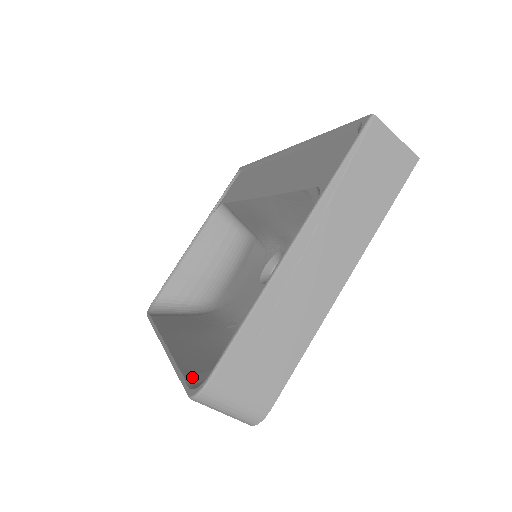
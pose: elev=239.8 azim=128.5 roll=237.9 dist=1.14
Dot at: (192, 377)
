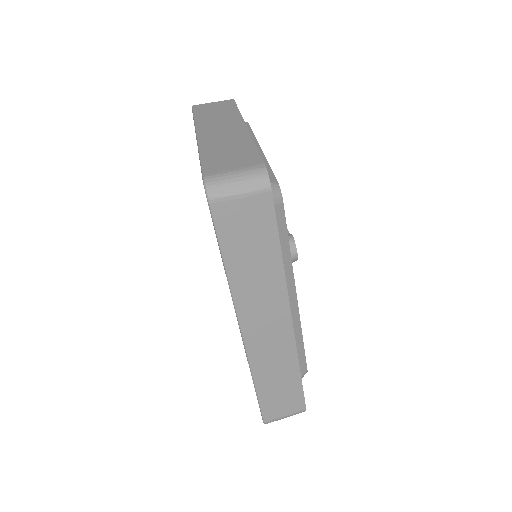
Dot at: occluded
